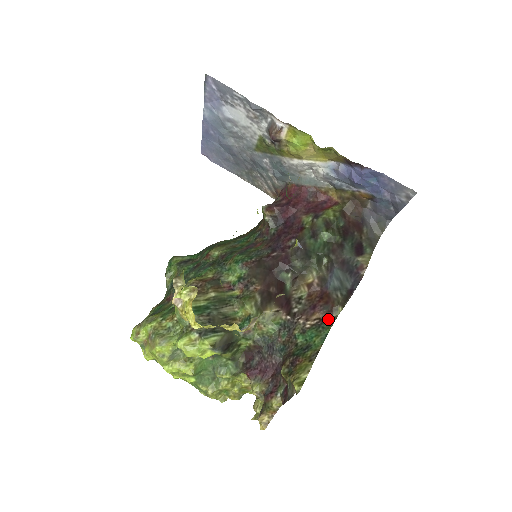
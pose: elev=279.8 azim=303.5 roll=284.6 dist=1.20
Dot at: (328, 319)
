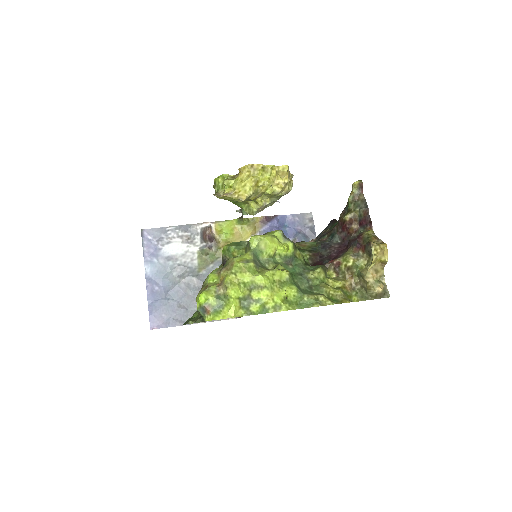
Dot at: occluded
